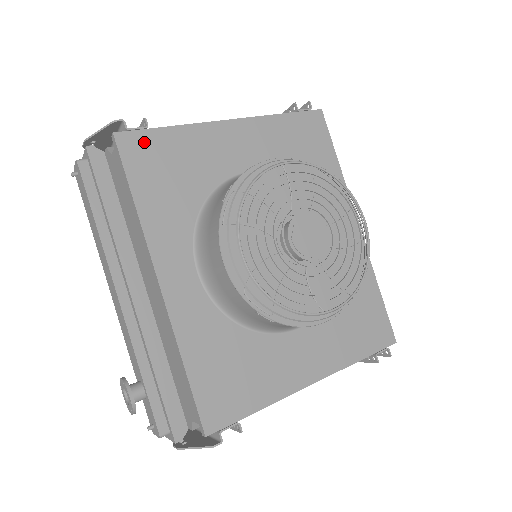
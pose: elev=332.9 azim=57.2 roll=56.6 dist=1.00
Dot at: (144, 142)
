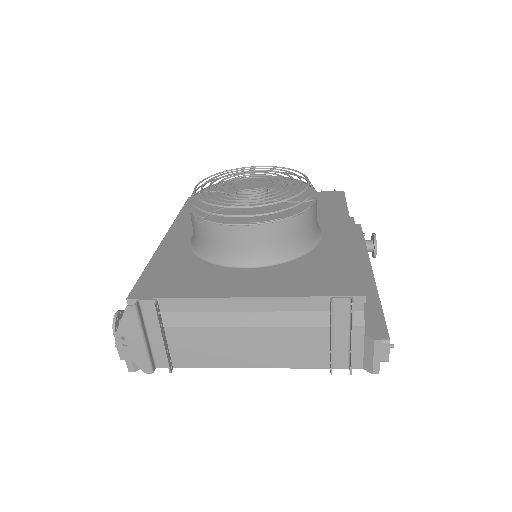
Dot at: occluded
